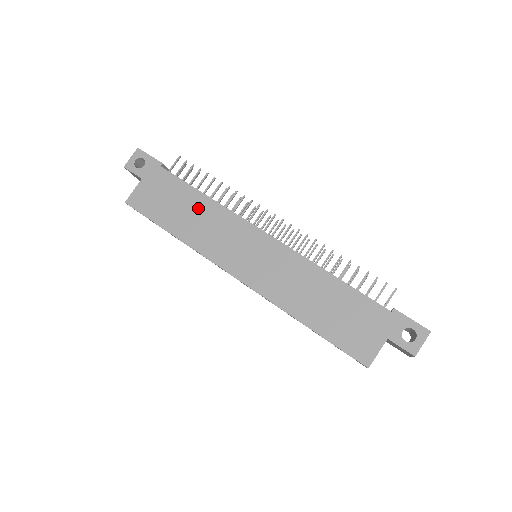
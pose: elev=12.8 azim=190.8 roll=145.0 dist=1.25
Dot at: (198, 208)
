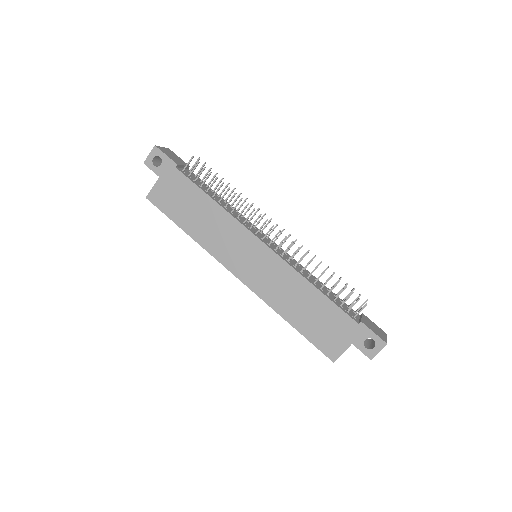
Dot at: (208, 212)
